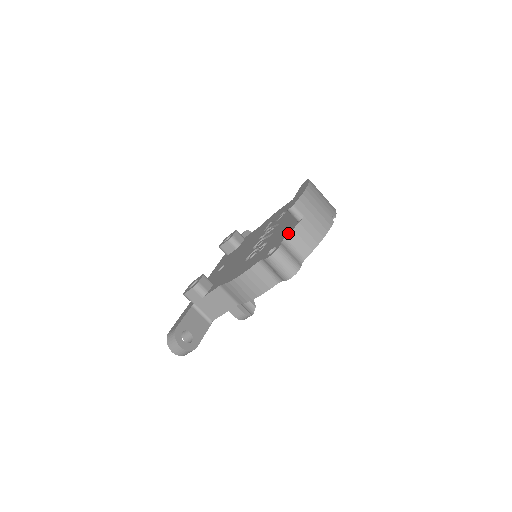
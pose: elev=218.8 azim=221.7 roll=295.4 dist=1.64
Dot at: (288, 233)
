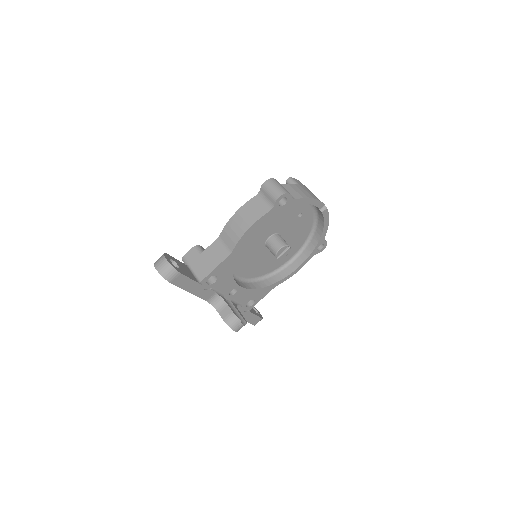
Dot at: (284, 185)
